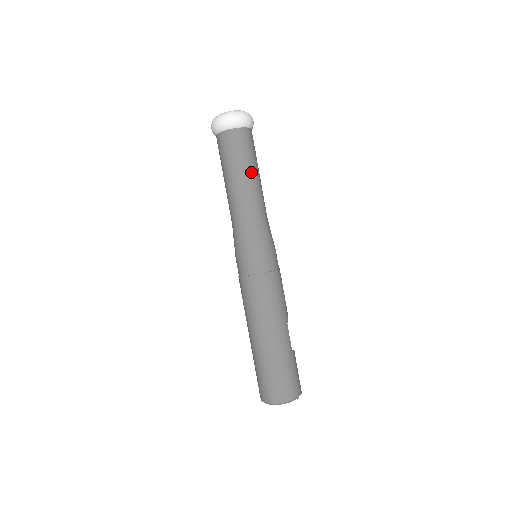
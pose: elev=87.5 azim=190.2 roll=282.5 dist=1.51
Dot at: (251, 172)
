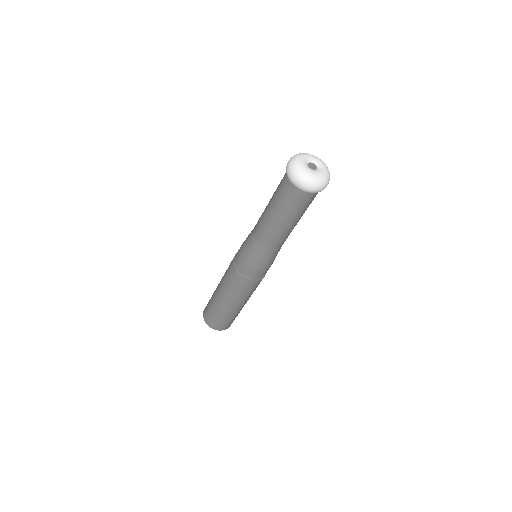
Dot at: occluded
